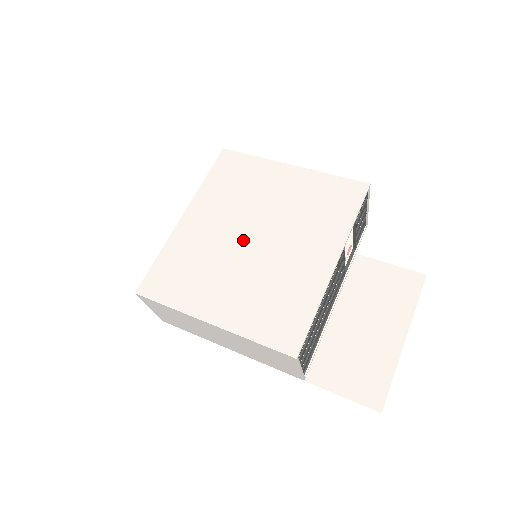
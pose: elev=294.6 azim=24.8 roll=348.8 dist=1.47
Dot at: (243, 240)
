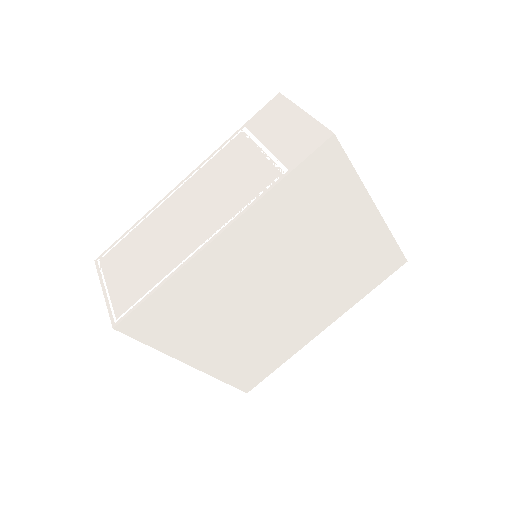
Dot at: (270, 290)
